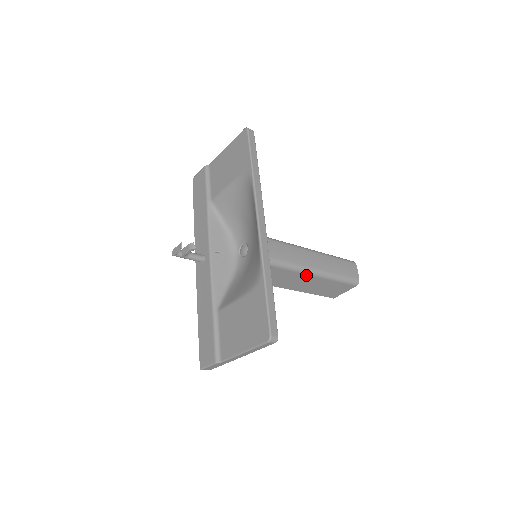
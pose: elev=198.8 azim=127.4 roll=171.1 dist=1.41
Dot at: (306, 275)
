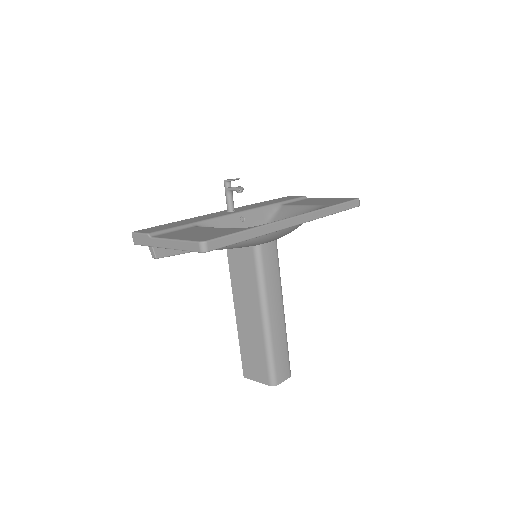
Dot at: (260, 315)
